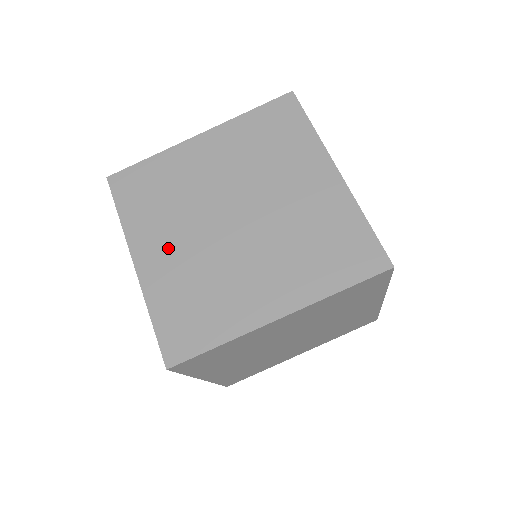
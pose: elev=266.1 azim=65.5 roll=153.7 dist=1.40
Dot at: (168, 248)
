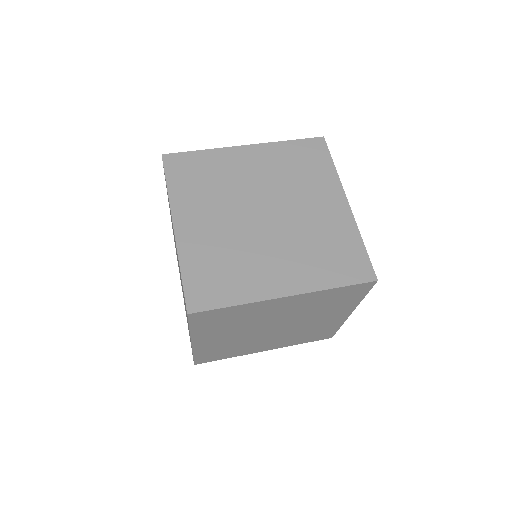
Dot at: occluded
